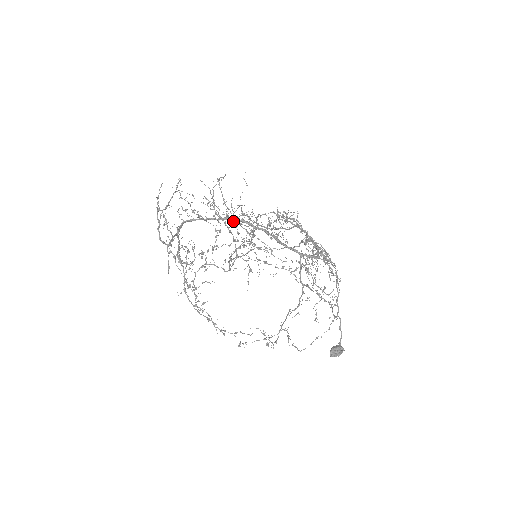
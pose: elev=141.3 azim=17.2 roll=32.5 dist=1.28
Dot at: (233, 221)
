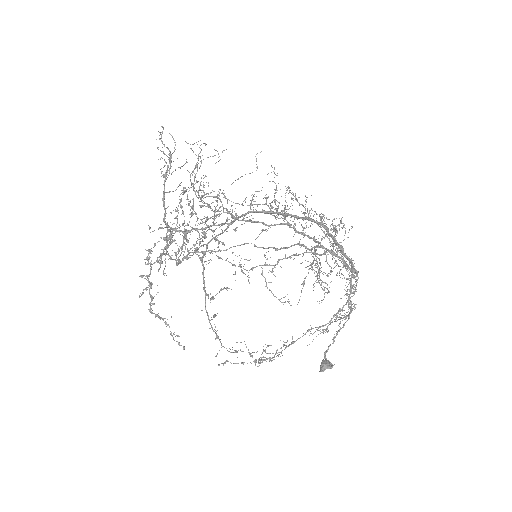
Dot at: (204, 202)
